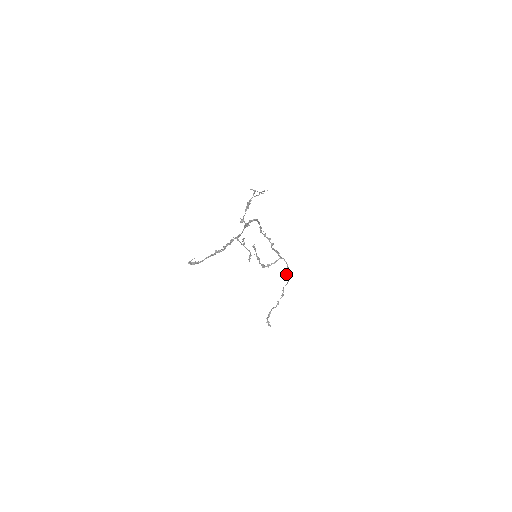
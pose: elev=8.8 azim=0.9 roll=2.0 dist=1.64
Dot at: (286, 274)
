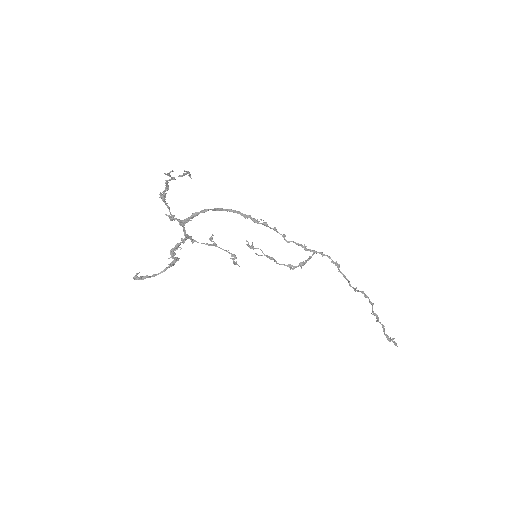
Dot at: (342, 274)
